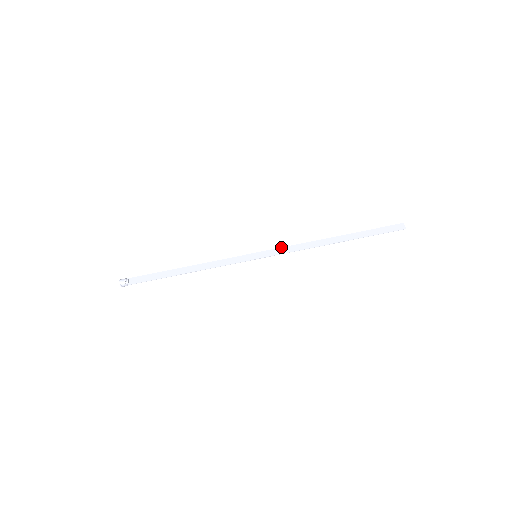
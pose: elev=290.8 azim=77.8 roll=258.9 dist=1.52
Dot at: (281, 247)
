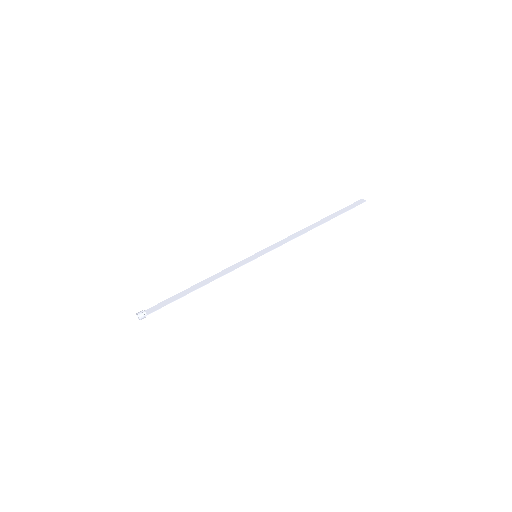
Dot at: occluded
